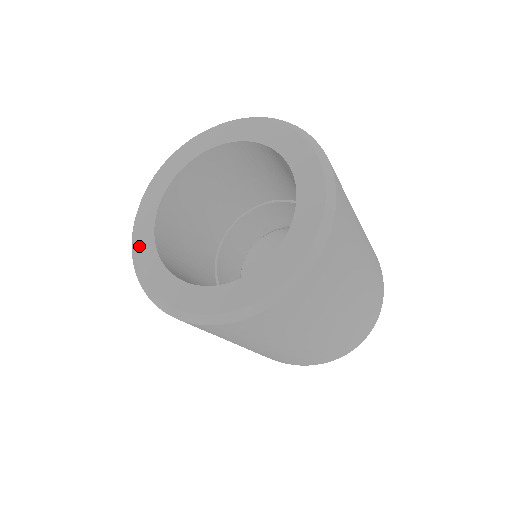
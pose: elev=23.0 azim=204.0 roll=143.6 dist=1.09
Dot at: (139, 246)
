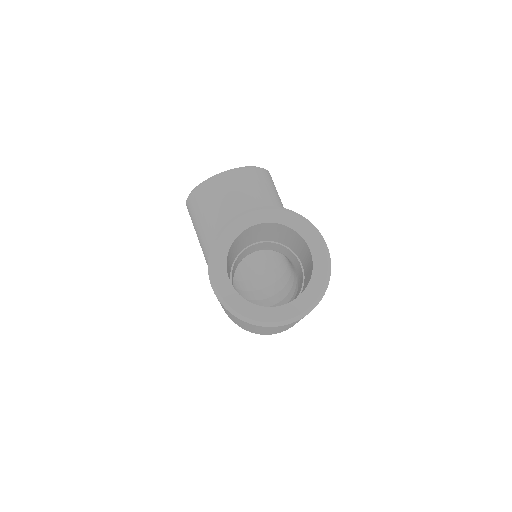
Dot at: (220, 246)
